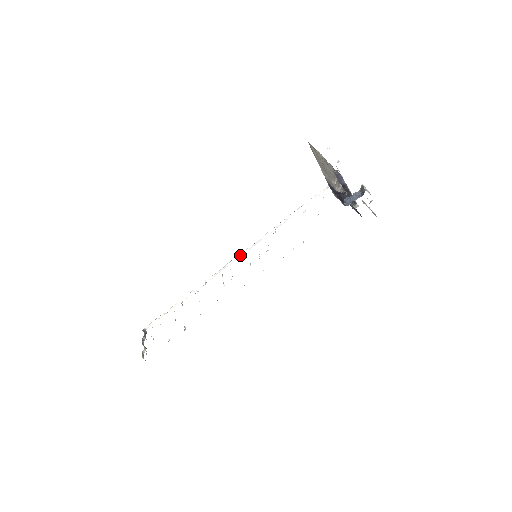
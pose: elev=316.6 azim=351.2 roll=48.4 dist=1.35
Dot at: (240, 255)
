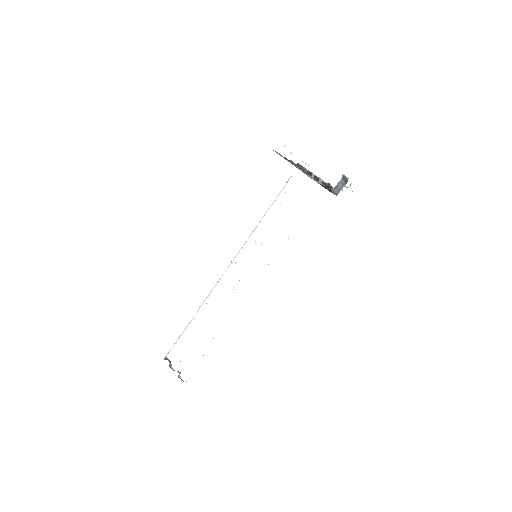
Dot at: (233, 259)
